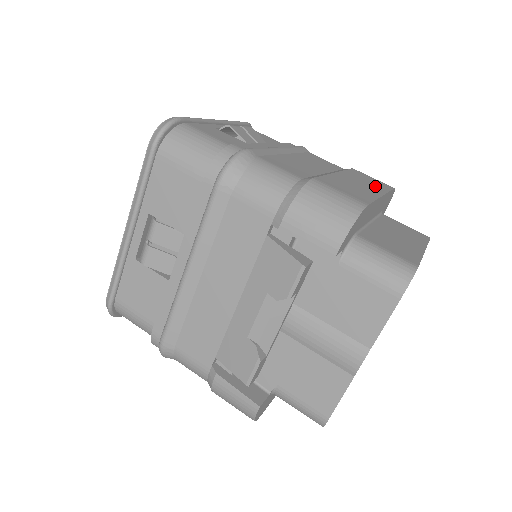
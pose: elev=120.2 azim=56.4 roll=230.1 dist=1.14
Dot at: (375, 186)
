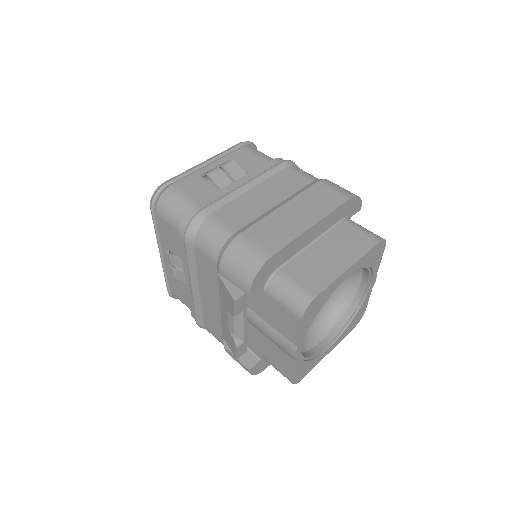
Dot at: (318, 209)
